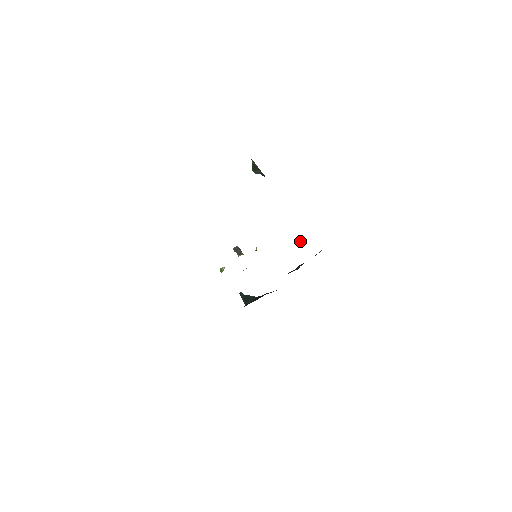
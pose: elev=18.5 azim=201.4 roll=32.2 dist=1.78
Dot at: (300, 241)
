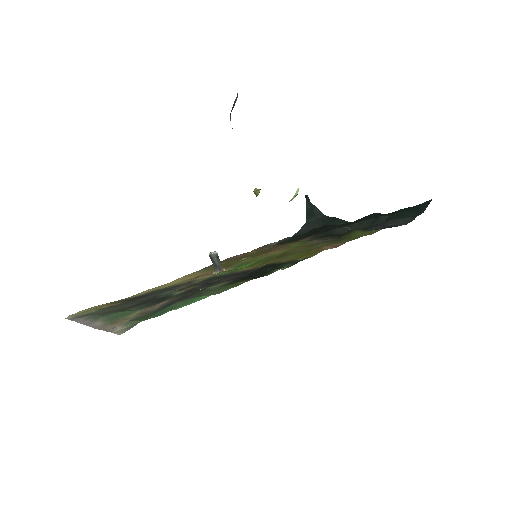
Dot at: occluded
